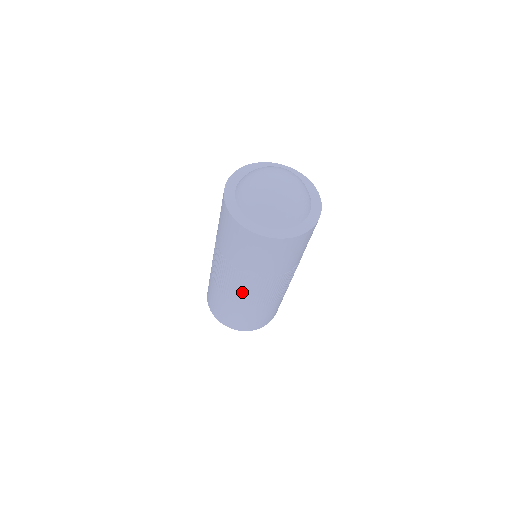
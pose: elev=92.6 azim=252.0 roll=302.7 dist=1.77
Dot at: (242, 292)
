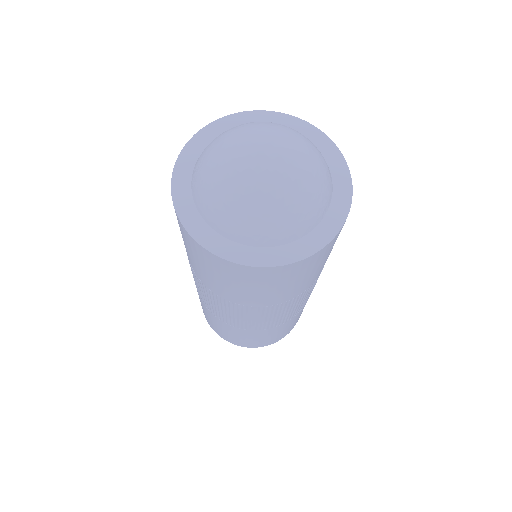
Dot at: (211, 304)
